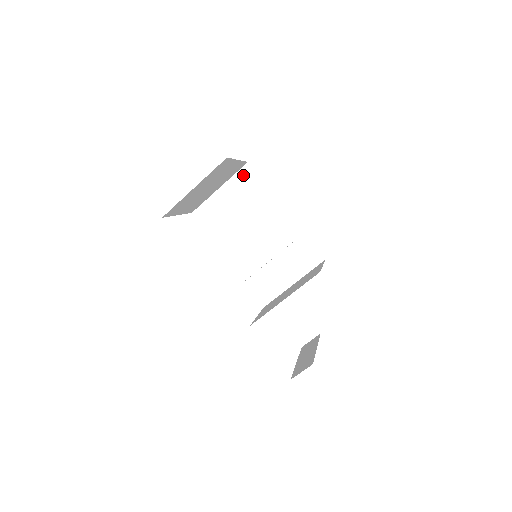
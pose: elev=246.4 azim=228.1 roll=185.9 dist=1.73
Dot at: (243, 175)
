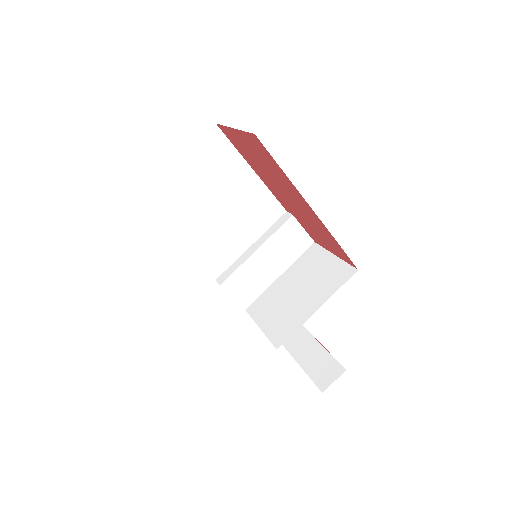
Dot at: (209, 142)
